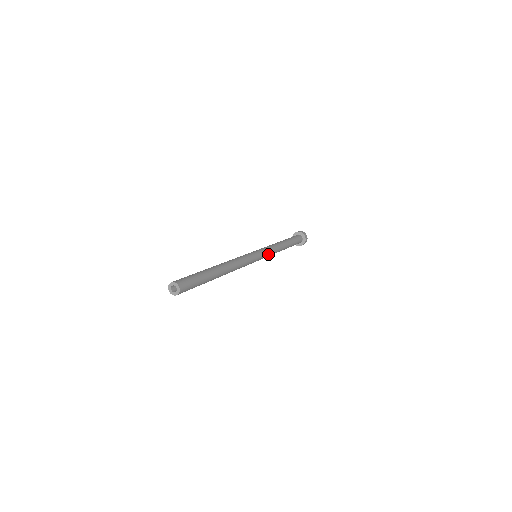
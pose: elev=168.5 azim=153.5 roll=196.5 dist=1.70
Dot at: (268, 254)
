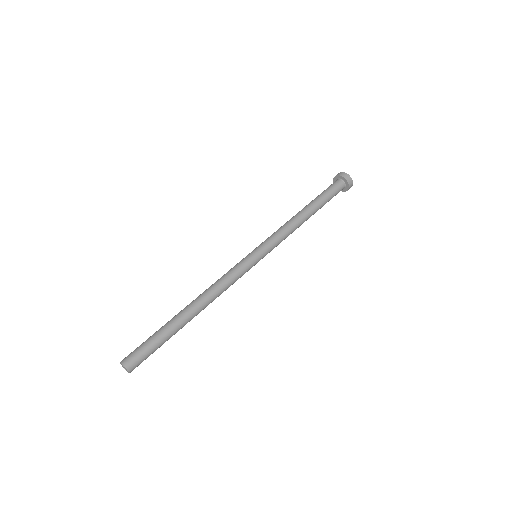
Dot at: (275, 244)
